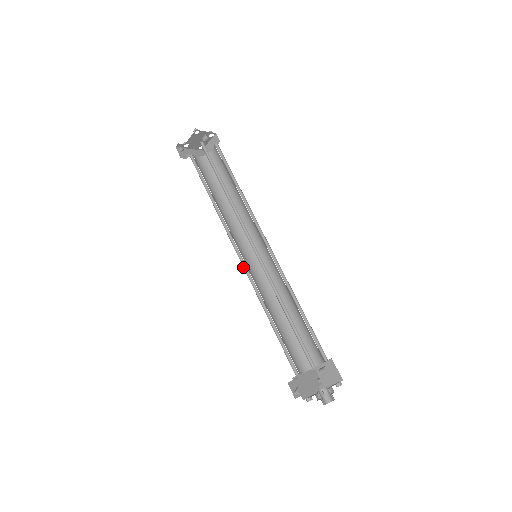
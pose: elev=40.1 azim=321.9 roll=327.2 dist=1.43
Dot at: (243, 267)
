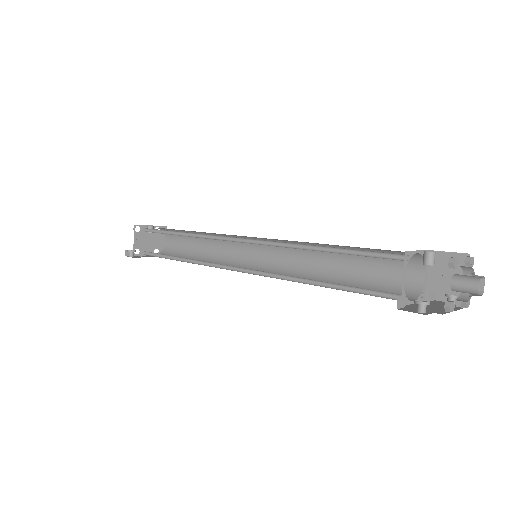
Dot at: occluded
